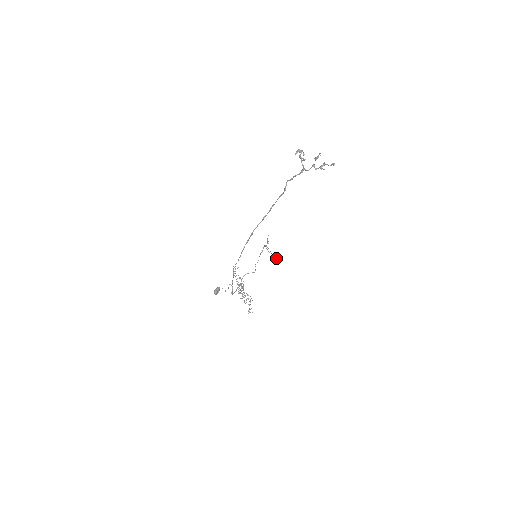
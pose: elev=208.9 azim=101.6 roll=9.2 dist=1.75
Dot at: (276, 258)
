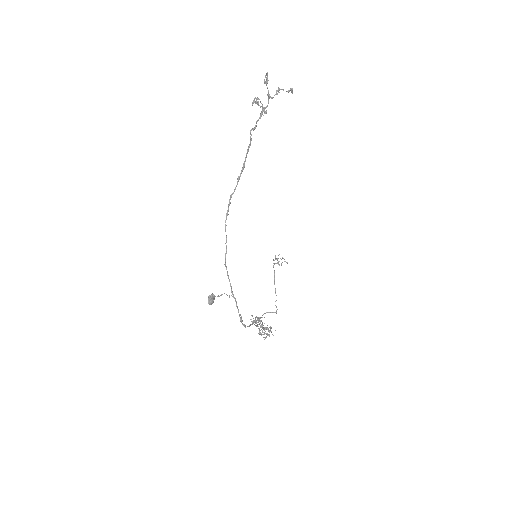
Dot at: (286, 262)
